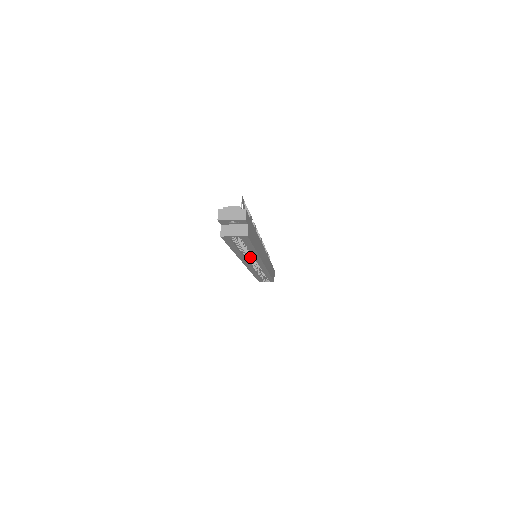
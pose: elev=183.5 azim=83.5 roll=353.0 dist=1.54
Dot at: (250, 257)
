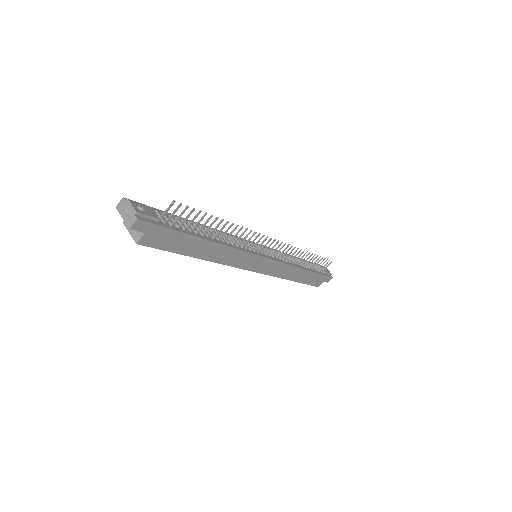
Dot at: occluded
